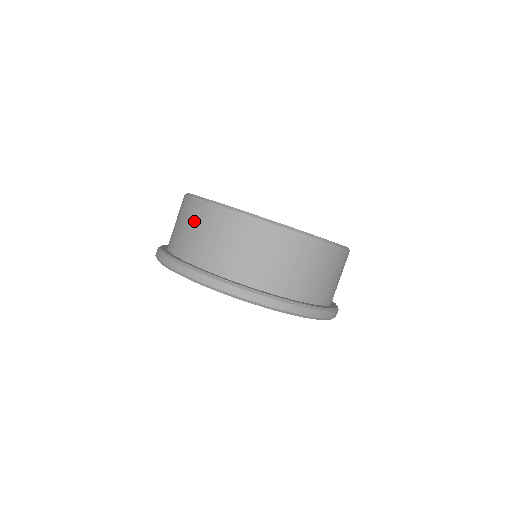
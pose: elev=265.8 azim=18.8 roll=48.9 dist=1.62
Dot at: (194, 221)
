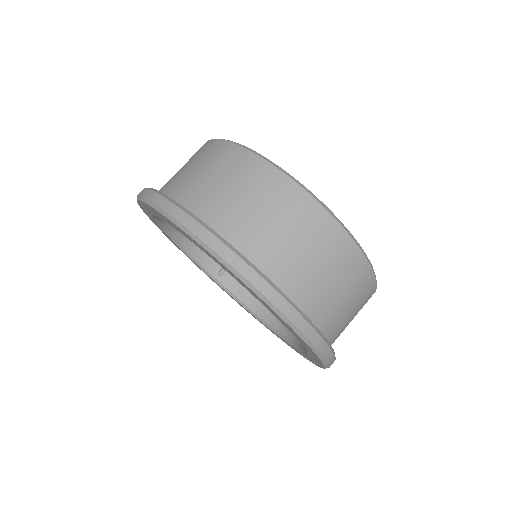
Dot at: (300, 228)
